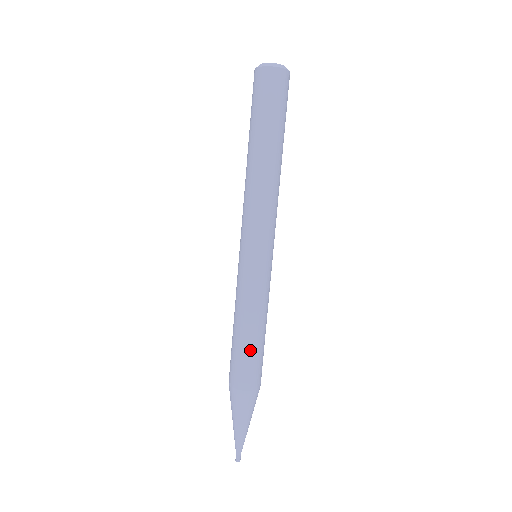
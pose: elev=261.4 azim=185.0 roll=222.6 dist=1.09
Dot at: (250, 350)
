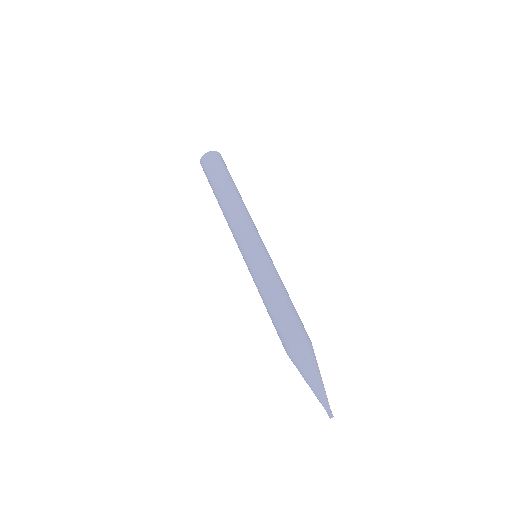
Dot at: (282, 314)
